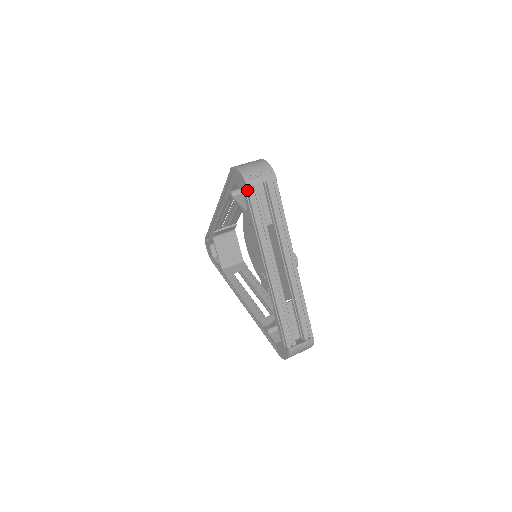
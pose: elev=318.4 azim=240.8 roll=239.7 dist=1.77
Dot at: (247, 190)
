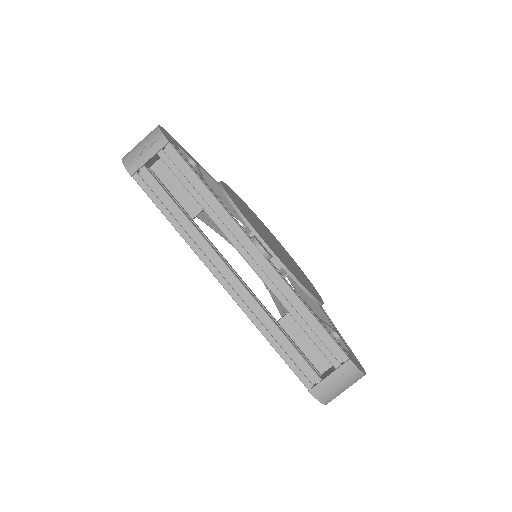
Dot at: occluded
